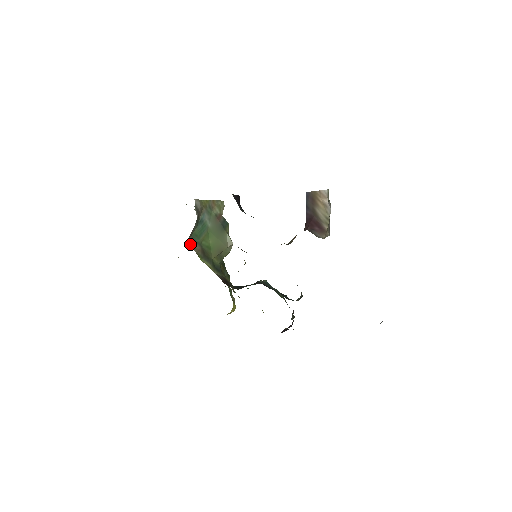
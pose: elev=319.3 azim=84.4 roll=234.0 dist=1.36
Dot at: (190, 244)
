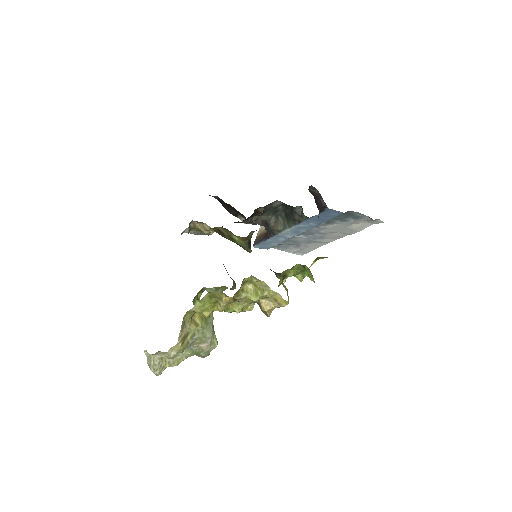
Dot at: occluded
